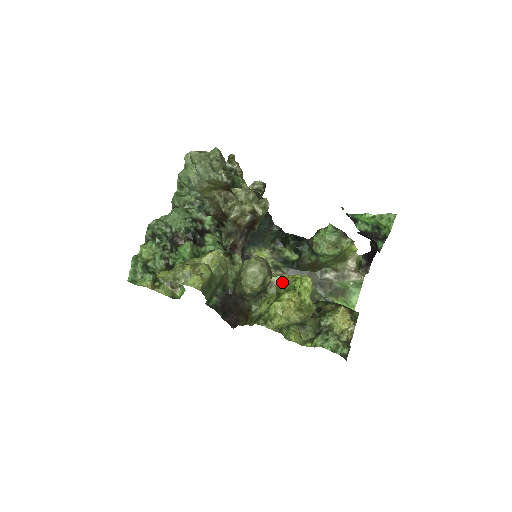
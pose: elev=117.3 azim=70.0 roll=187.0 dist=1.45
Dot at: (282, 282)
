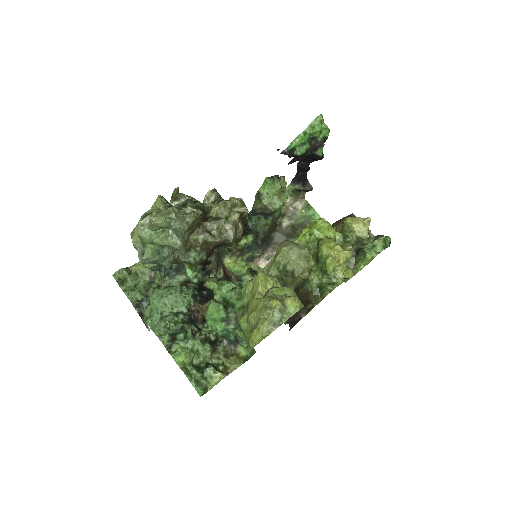
Dot at: occluded
